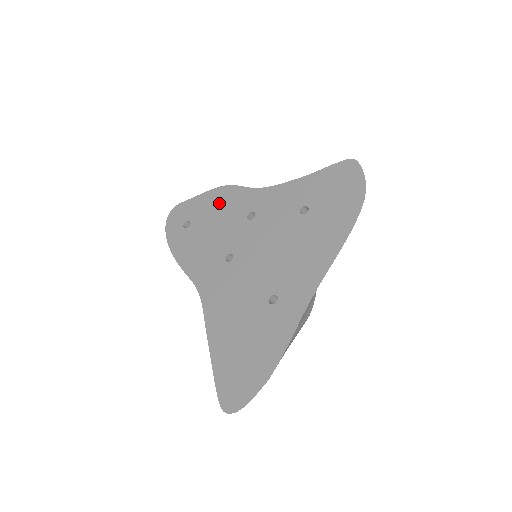
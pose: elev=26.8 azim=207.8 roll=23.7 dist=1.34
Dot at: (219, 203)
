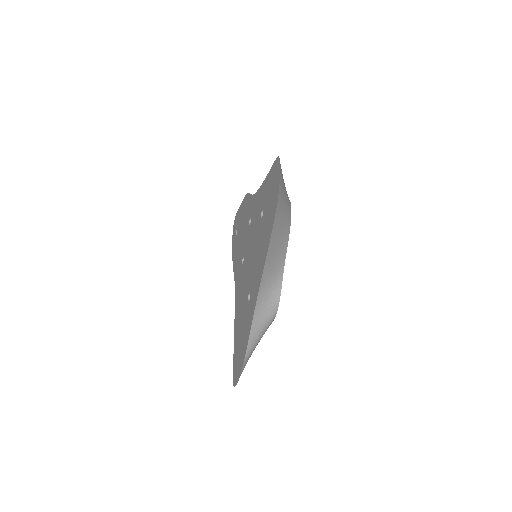
Dot at: (244, 211)
